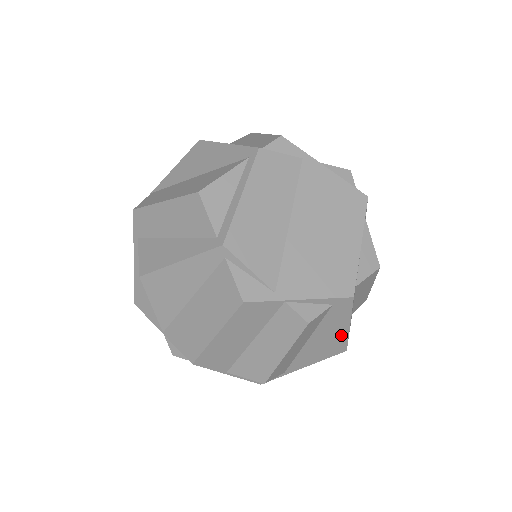
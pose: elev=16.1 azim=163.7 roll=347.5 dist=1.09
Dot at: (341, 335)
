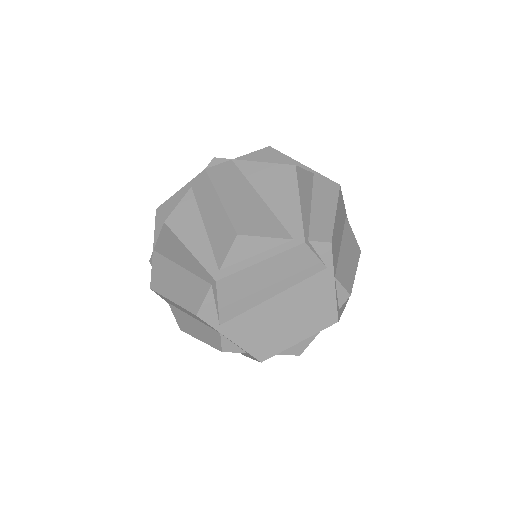
Dot at: occluded
